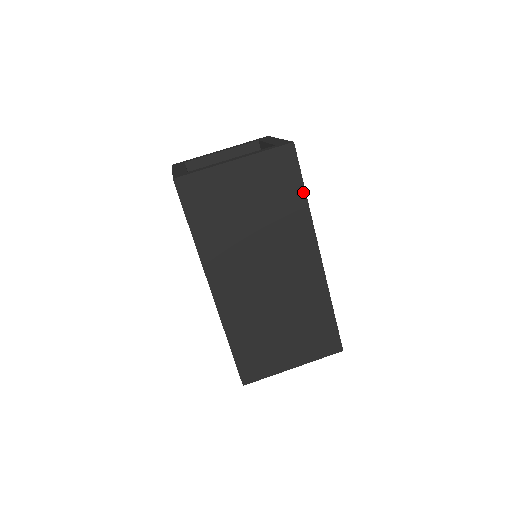
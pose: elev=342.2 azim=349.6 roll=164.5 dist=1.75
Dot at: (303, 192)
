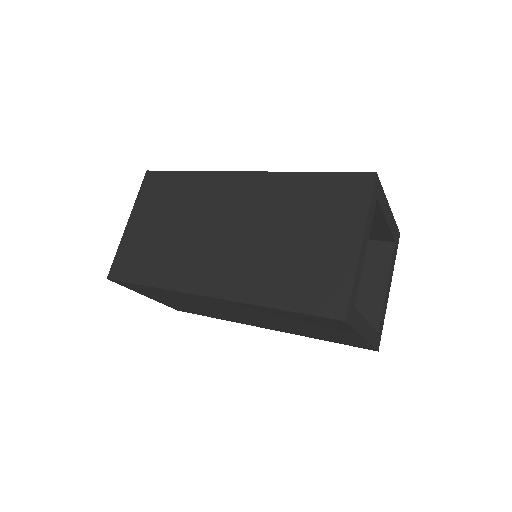
Dot at: (183, 173)
